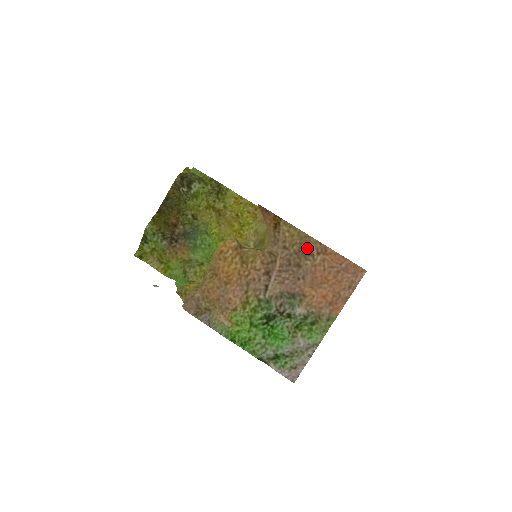
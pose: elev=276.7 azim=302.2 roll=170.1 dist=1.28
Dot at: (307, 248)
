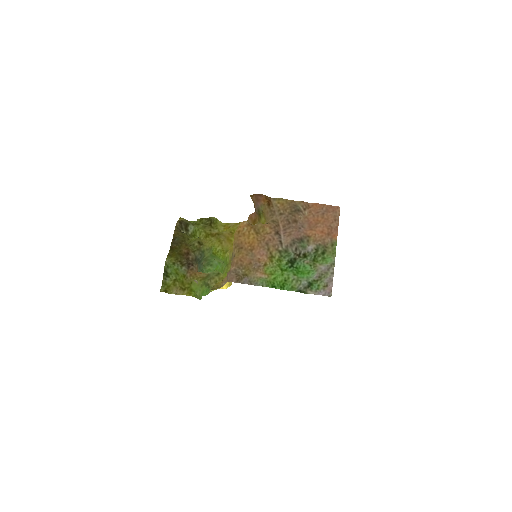
Dot at: (296, 208)
